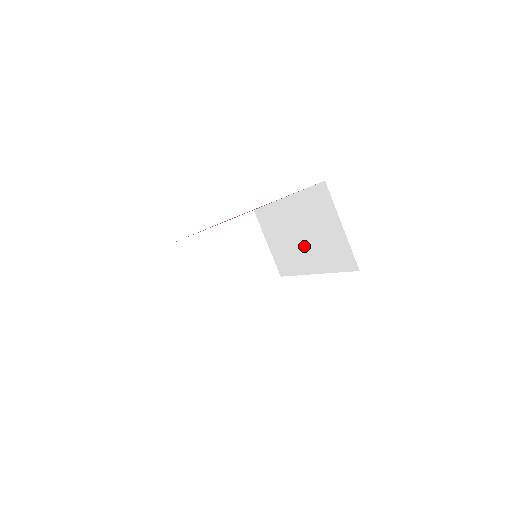
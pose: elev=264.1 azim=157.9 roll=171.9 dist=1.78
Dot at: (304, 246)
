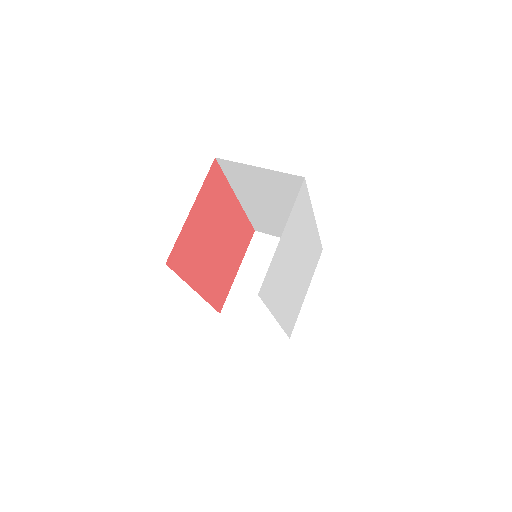
Dot at: (285, 211)
